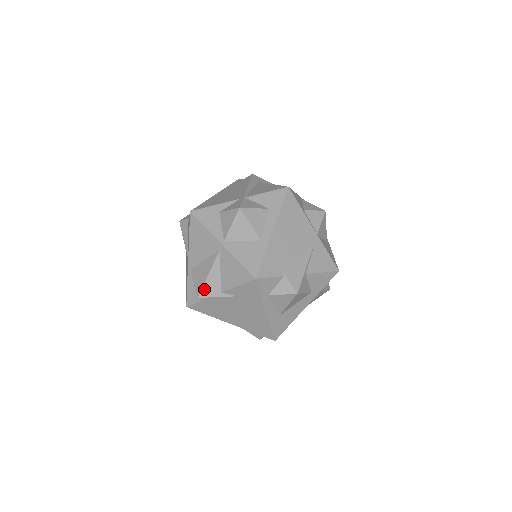
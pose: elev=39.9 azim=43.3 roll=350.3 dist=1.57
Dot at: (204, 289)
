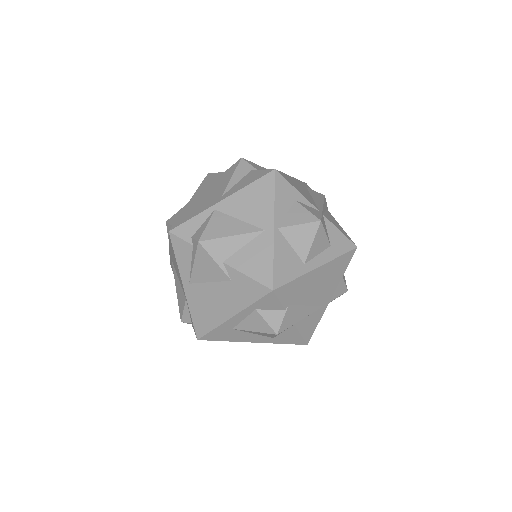
Dot at: (213, 242)
